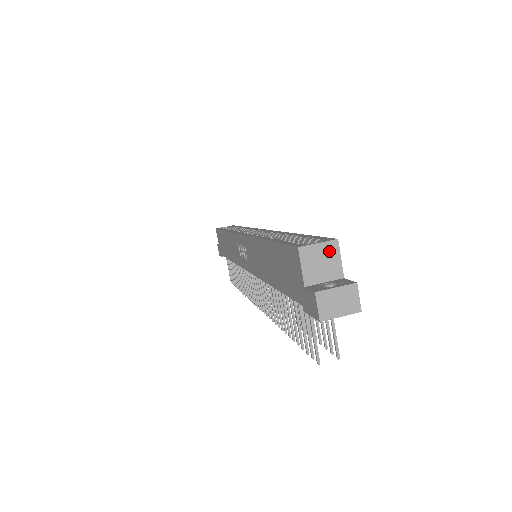
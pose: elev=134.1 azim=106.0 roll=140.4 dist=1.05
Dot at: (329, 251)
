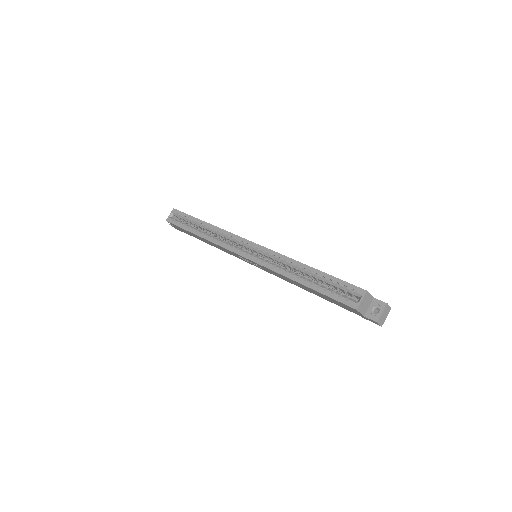
Dot at: (366, 298)
